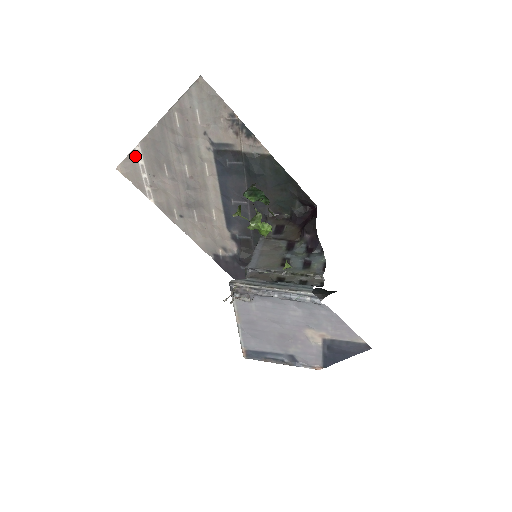
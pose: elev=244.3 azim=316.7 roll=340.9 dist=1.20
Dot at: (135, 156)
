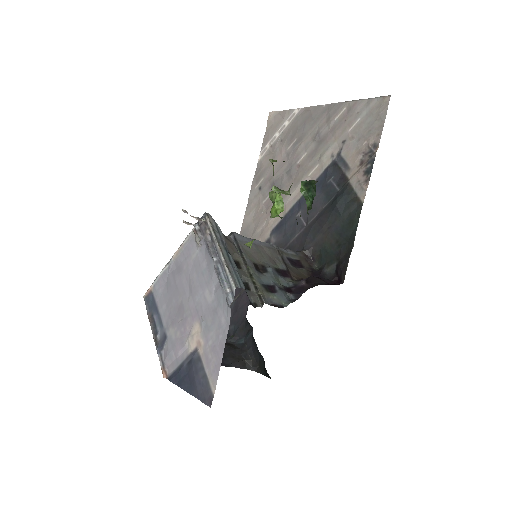
Dot at: (289, 115)
